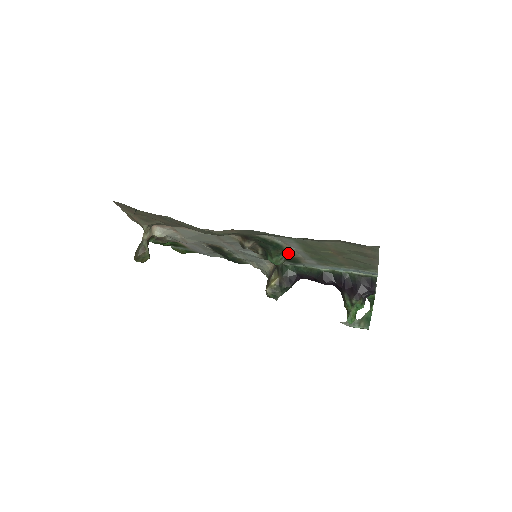
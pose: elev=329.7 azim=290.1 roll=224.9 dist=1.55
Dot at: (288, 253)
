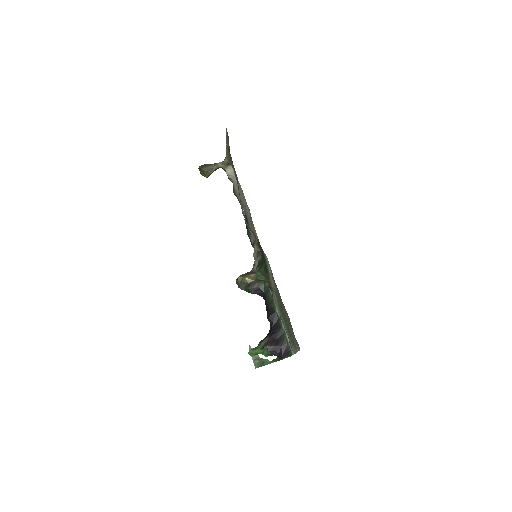
Dot at: (269, 280)
